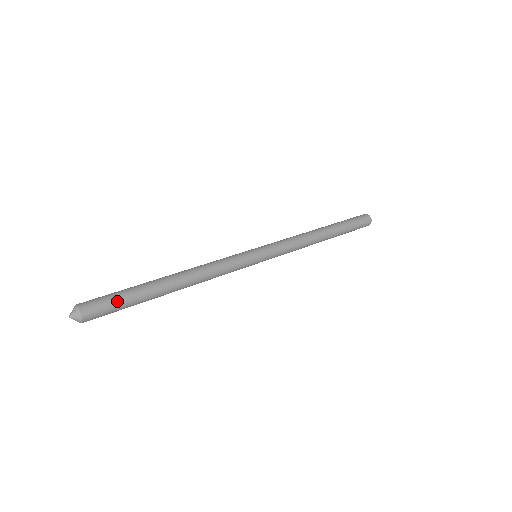
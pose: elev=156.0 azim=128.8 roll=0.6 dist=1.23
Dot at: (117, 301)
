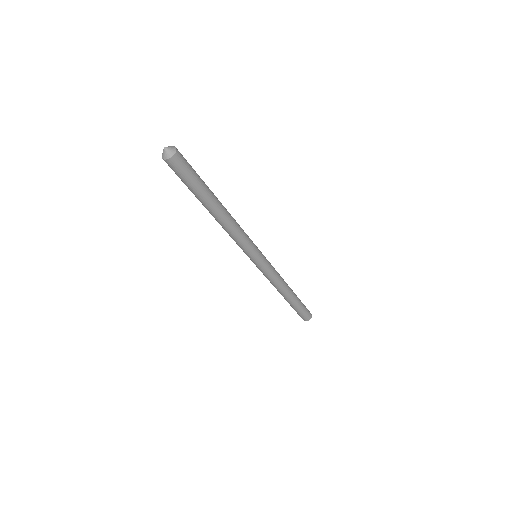
Dot at: (193, 169)
